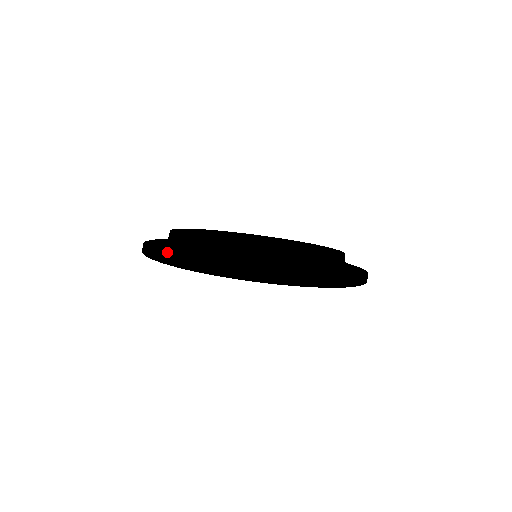
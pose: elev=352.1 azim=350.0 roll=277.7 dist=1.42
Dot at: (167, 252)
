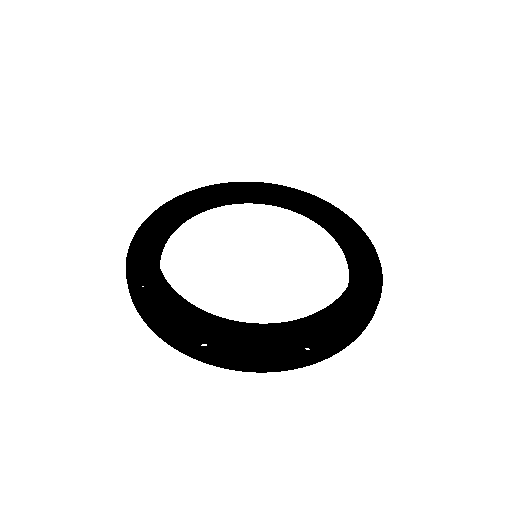
Dot at: (275, 354)
